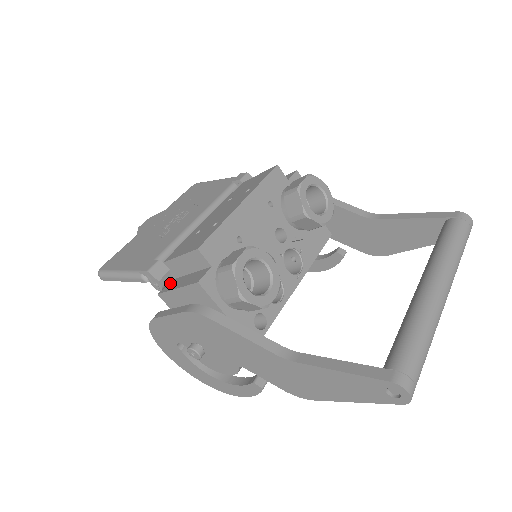
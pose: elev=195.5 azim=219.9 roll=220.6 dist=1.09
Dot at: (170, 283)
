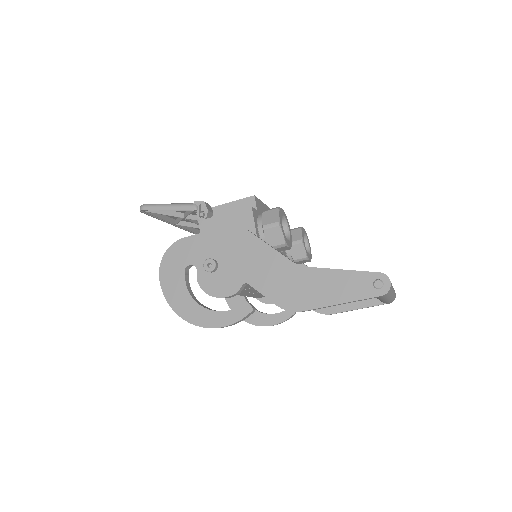
Dot at: occluded
